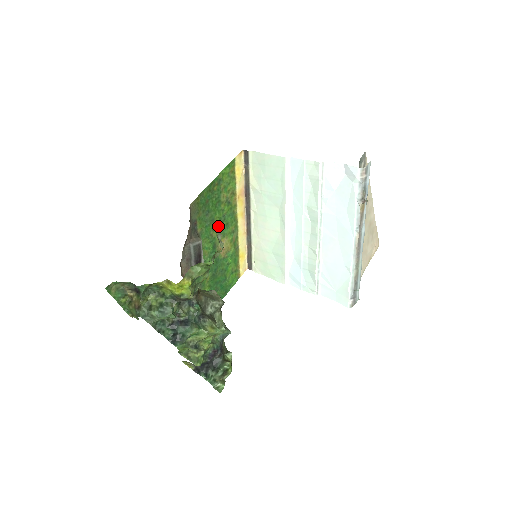
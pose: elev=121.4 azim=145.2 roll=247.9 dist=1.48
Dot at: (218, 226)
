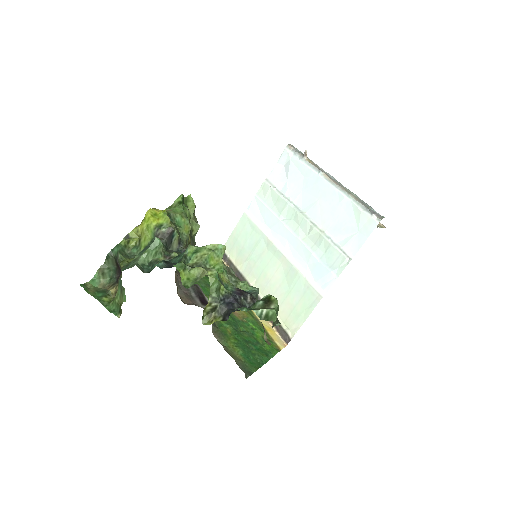
Dot at: occluded
